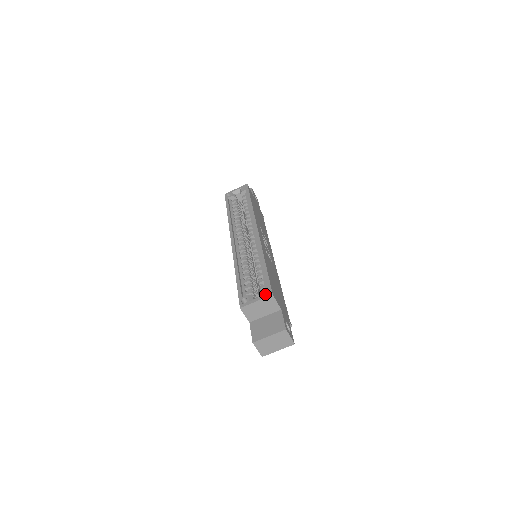
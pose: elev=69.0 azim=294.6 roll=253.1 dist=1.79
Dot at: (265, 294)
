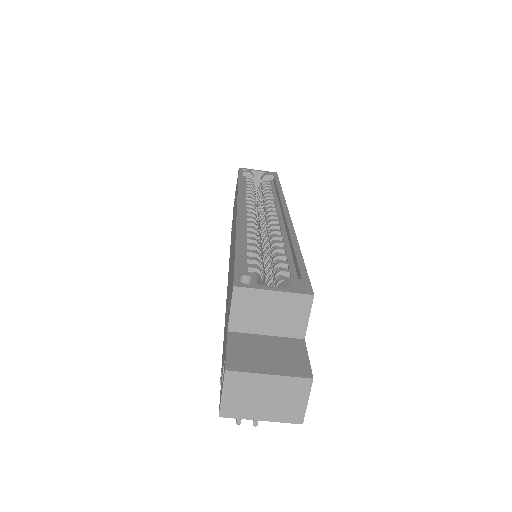
Dot at: (297, 287)
